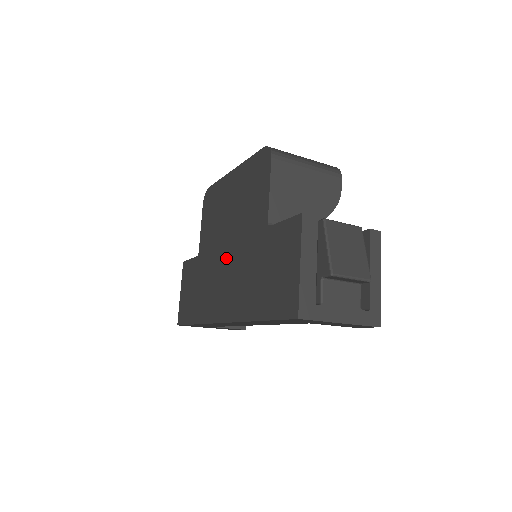
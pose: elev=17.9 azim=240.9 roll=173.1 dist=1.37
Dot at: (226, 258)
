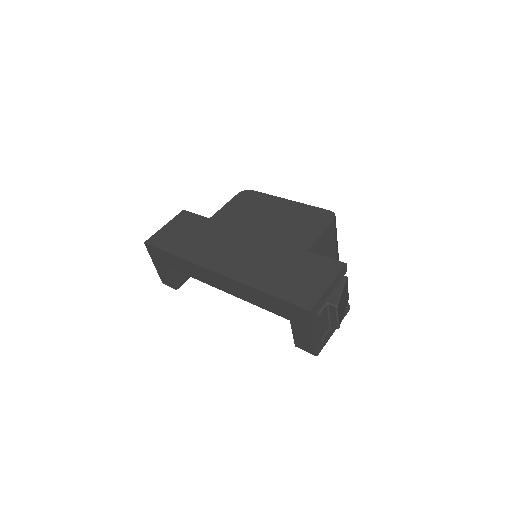
Dot at: (248, 240)
